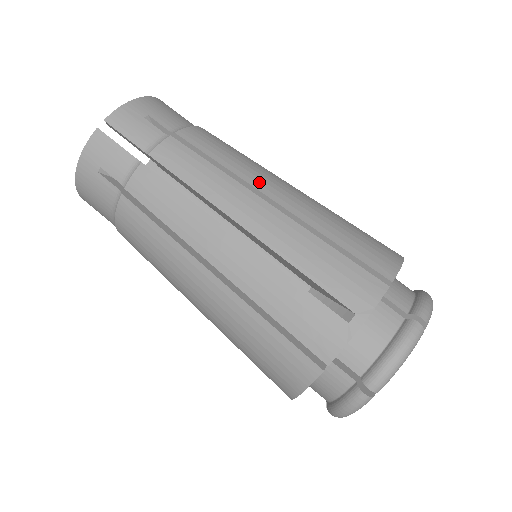
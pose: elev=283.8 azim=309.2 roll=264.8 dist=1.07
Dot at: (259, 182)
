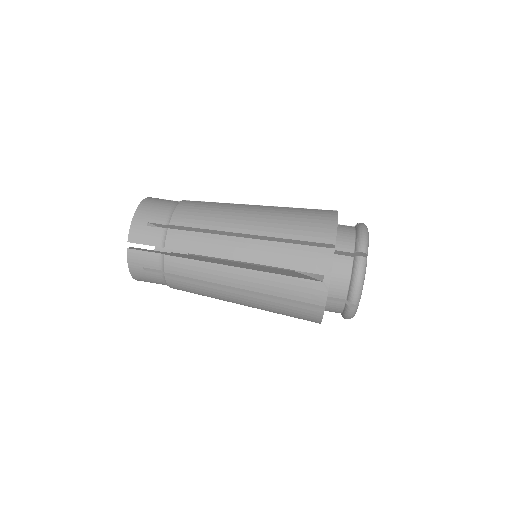
Dot at: (233, 226)
